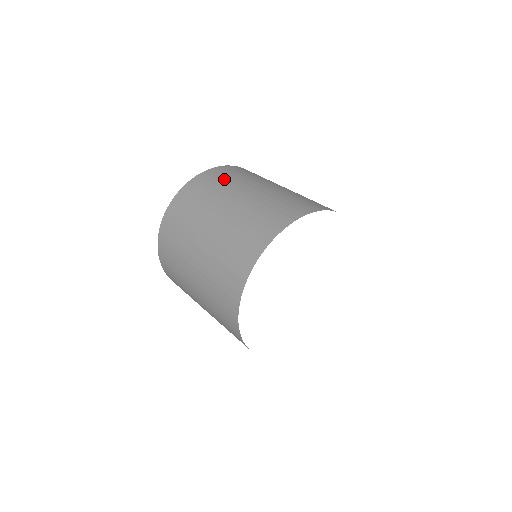
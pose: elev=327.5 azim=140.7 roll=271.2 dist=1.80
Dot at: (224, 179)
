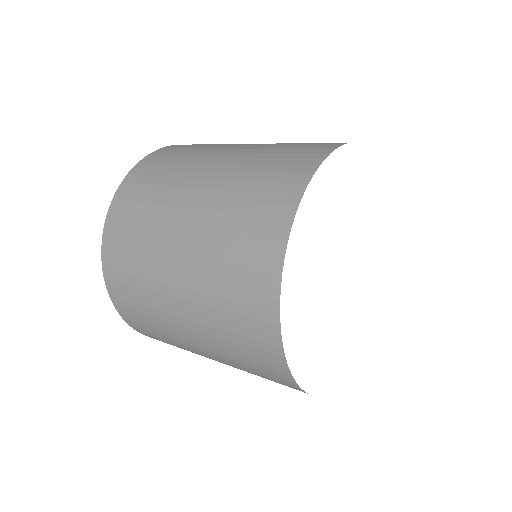
Dot at: (207, 144)
